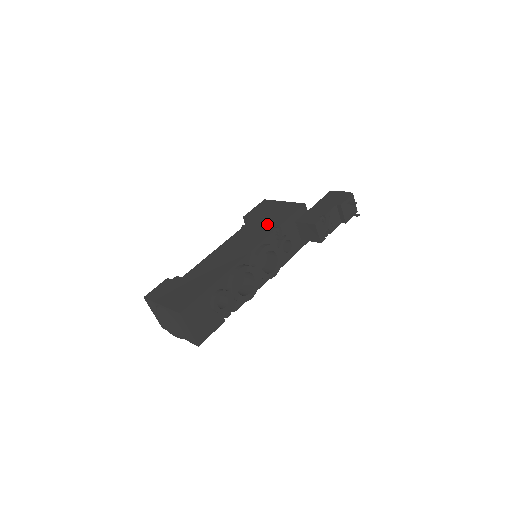
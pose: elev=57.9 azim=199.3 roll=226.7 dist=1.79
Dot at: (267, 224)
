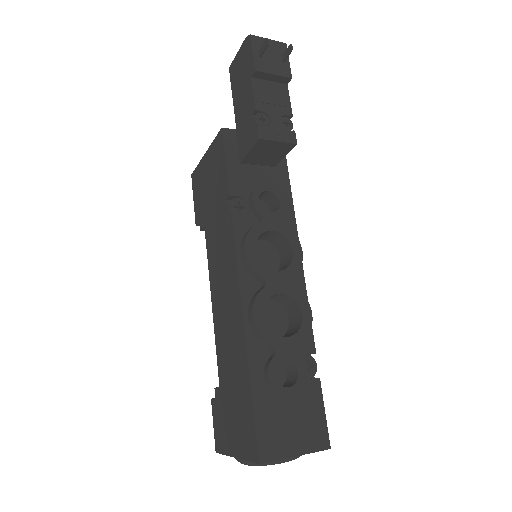
Dot at: (218, 210)
